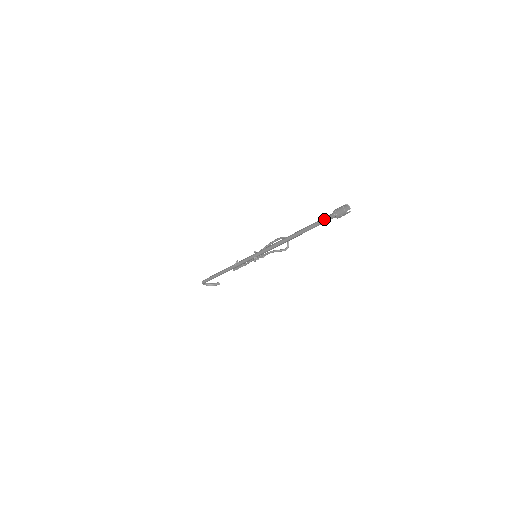
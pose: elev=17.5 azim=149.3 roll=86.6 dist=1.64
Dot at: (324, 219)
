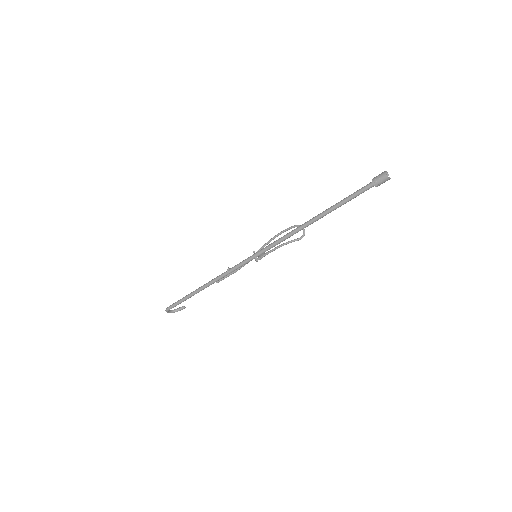
Dot at: (359, 191)
